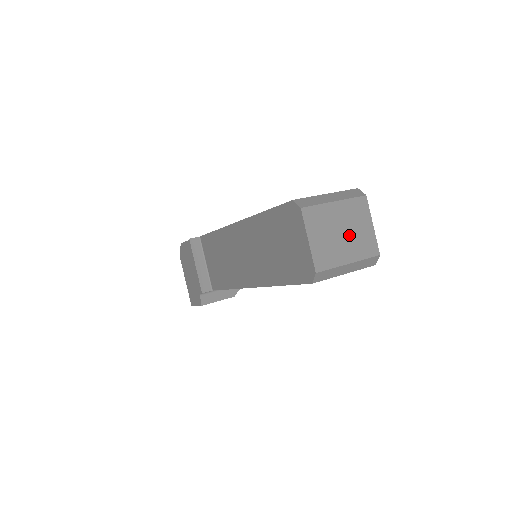
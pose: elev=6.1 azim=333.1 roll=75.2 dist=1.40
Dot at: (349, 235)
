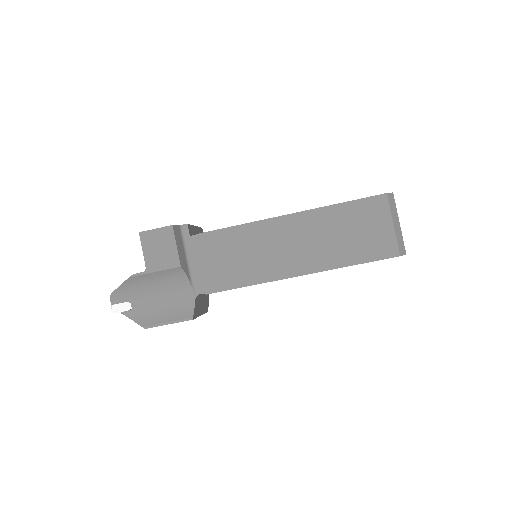
Dot at: occluded
